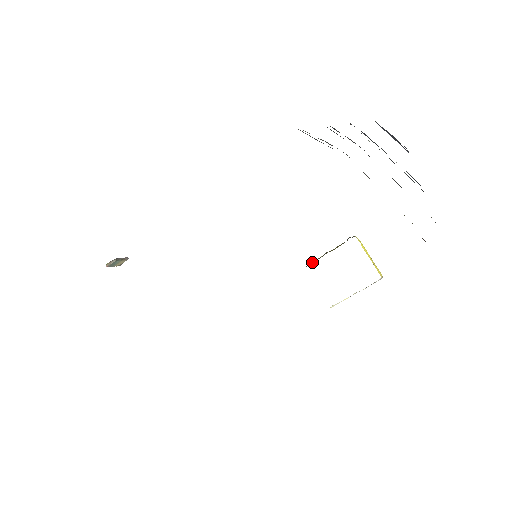
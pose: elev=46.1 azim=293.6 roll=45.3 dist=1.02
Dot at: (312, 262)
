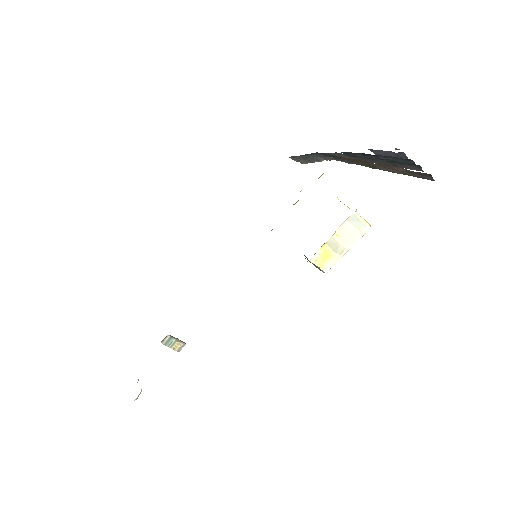
Dot at: occluded
